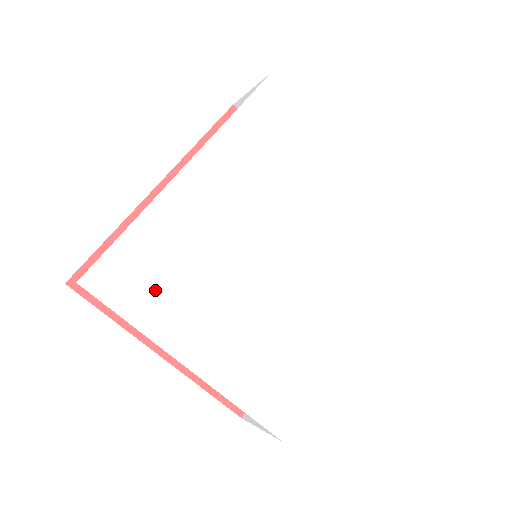
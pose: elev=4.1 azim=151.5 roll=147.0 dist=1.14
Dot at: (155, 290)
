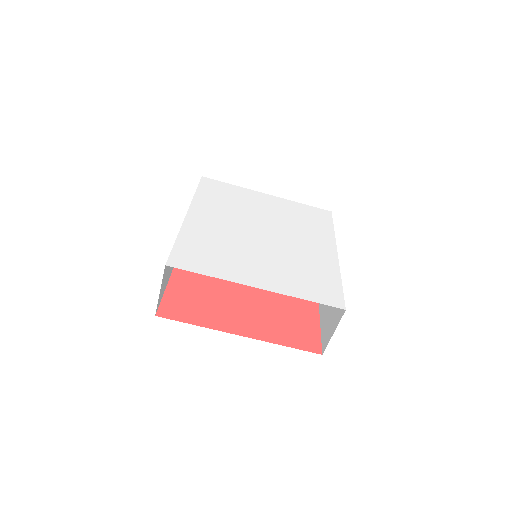
Dot at: (209, 260)
